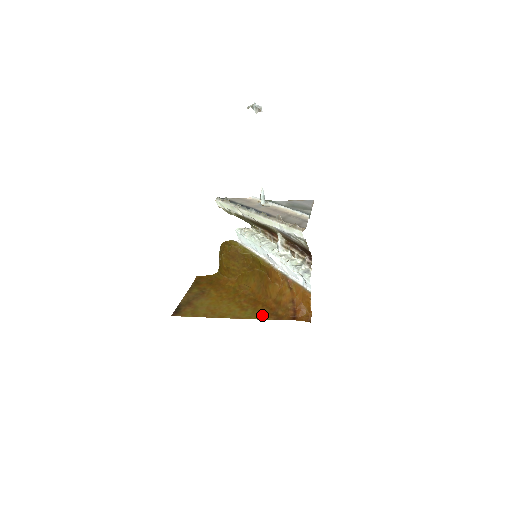
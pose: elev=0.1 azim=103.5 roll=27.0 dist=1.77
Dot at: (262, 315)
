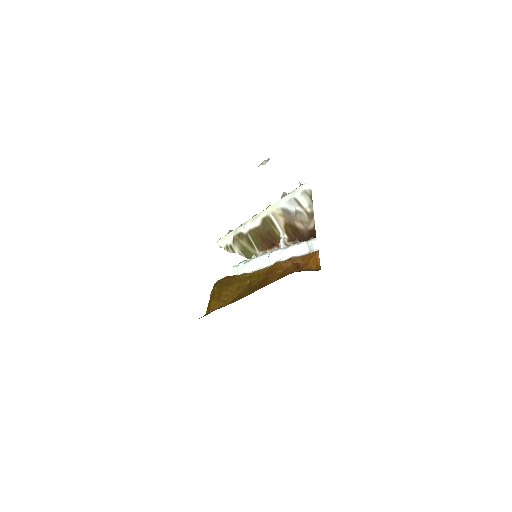
Dot at: occluded
